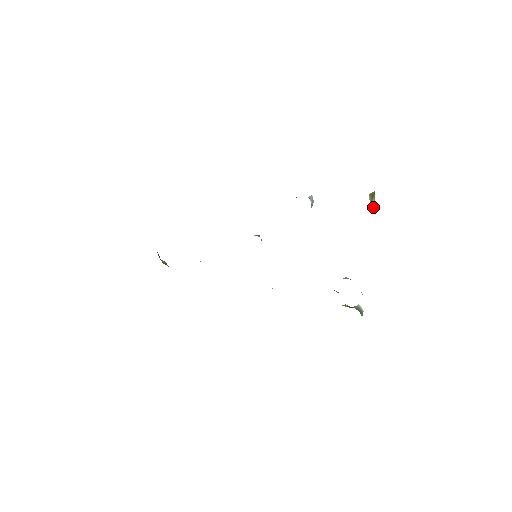
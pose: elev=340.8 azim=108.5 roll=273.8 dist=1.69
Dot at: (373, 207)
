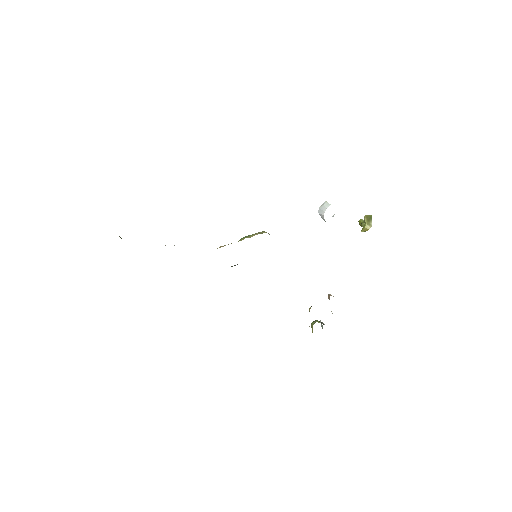
Dot at: (366, 230)
